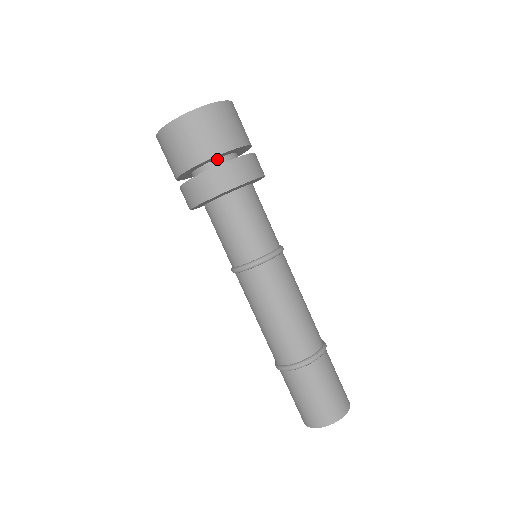
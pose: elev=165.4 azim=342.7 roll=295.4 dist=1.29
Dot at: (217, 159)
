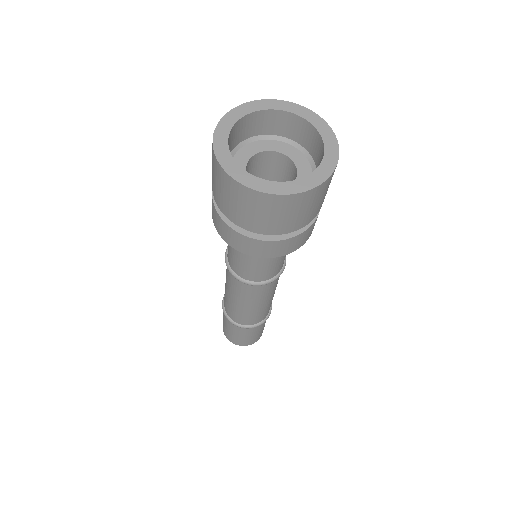
Dot at: occluded
